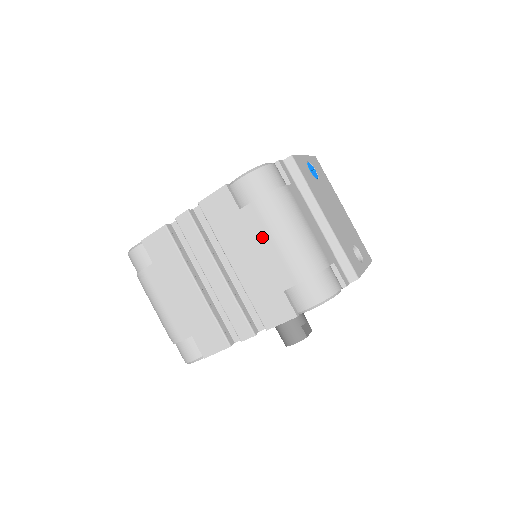
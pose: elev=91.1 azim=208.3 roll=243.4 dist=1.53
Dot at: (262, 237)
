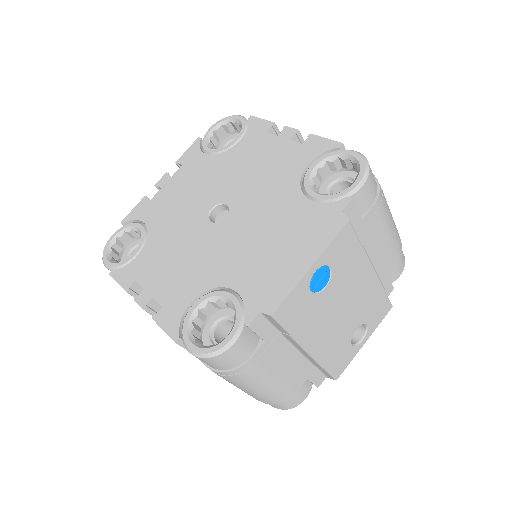
Dot at: occluded
